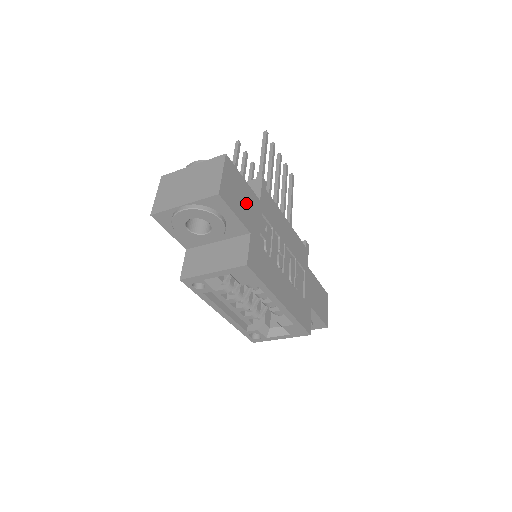
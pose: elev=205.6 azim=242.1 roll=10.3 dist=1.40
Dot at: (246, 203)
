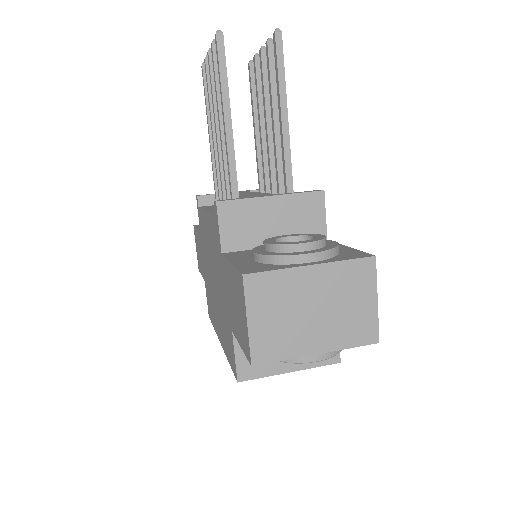
Dot at: occluded
